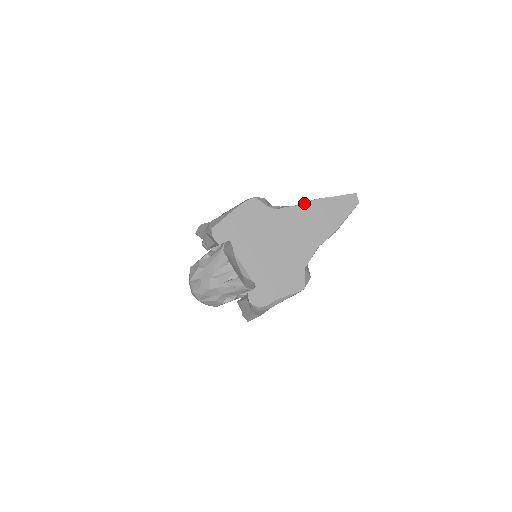
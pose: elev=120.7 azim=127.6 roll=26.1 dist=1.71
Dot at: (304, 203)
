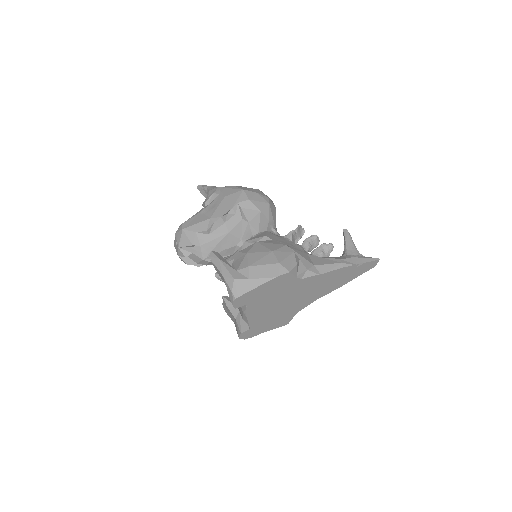
Dot at: (330, 272)
